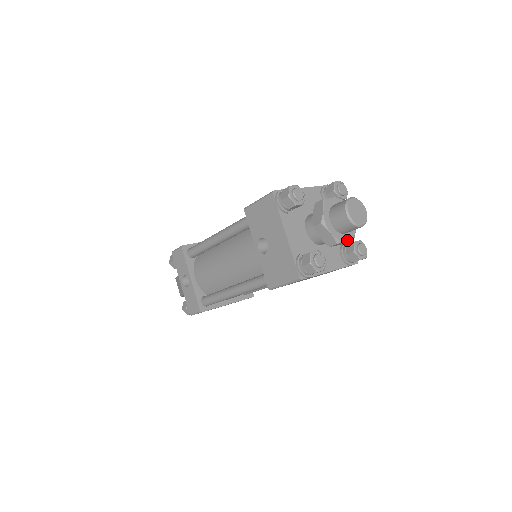
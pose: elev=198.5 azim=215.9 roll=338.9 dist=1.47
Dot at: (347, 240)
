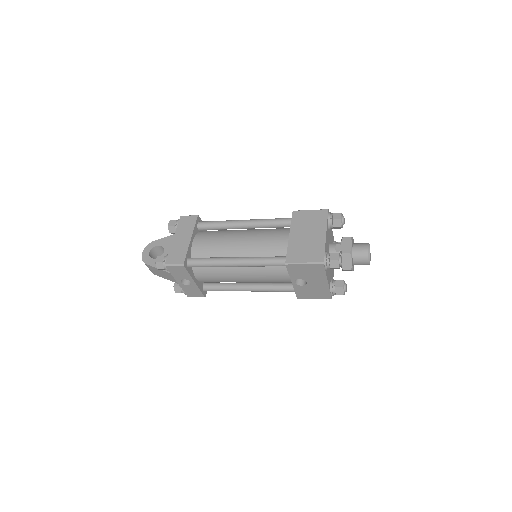
Dot at: occluded
